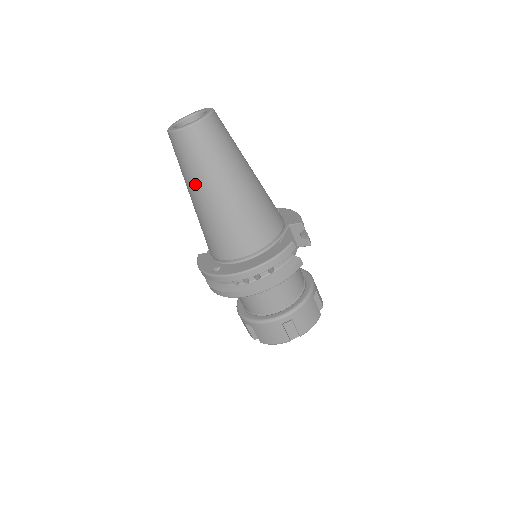
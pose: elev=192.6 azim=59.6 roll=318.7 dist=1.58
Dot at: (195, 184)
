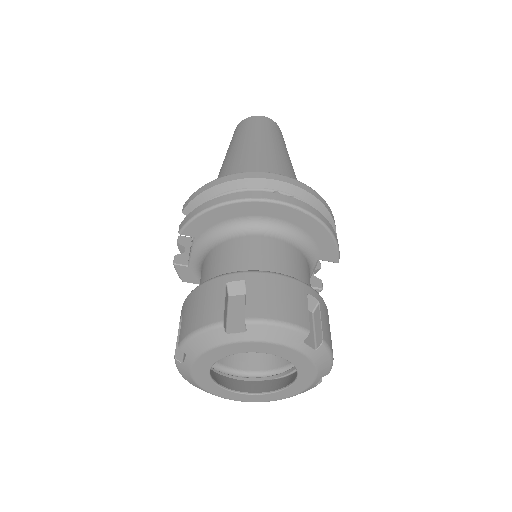
Dot at: (259, 138)
